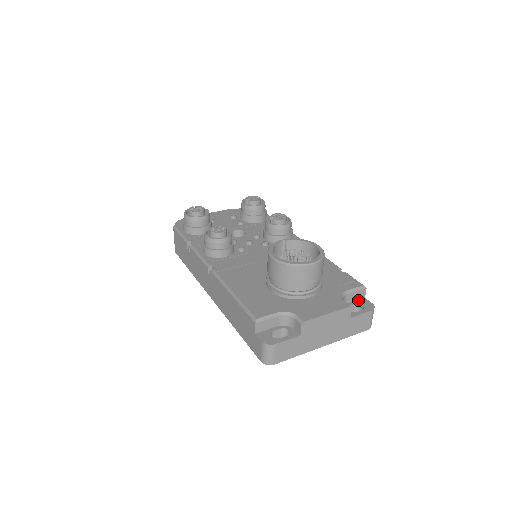
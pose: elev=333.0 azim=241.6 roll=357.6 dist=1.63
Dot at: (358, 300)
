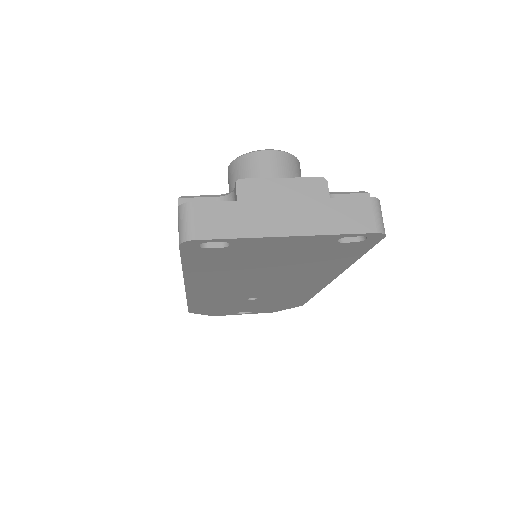
Dot at: occluded
